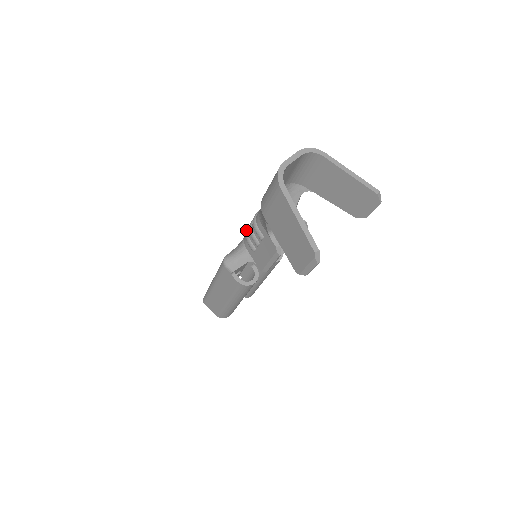
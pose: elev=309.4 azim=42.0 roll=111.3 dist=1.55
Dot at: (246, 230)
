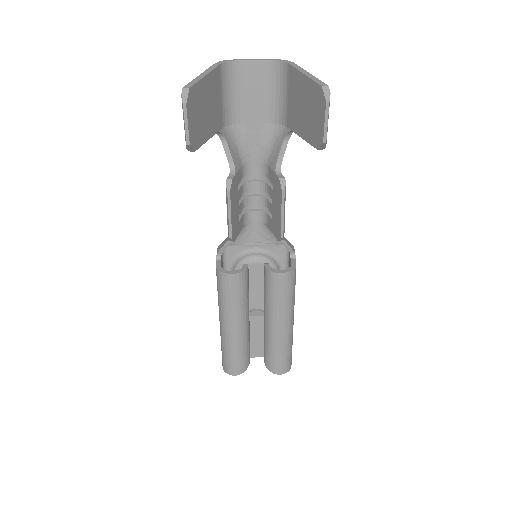
Dot at: occluded
